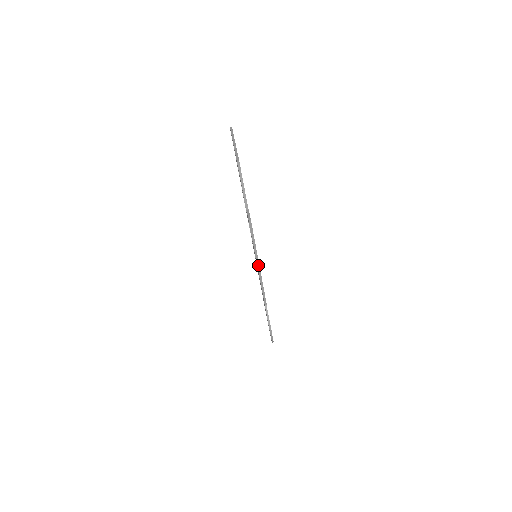
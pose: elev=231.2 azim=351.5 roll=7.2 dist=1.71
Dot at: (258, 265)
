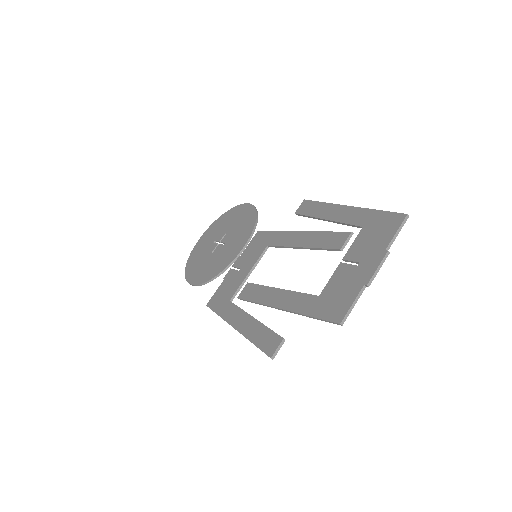
Dot at: (235, 328)
